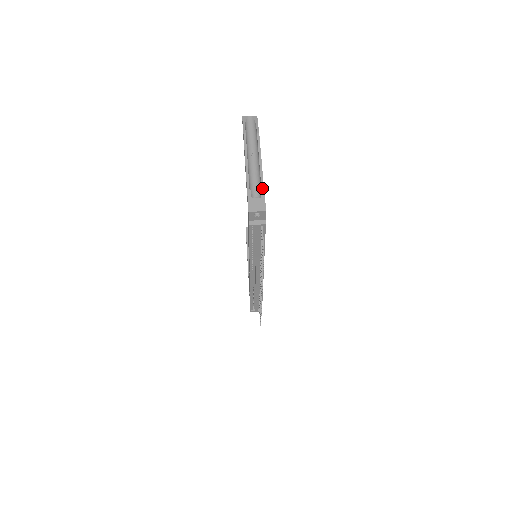
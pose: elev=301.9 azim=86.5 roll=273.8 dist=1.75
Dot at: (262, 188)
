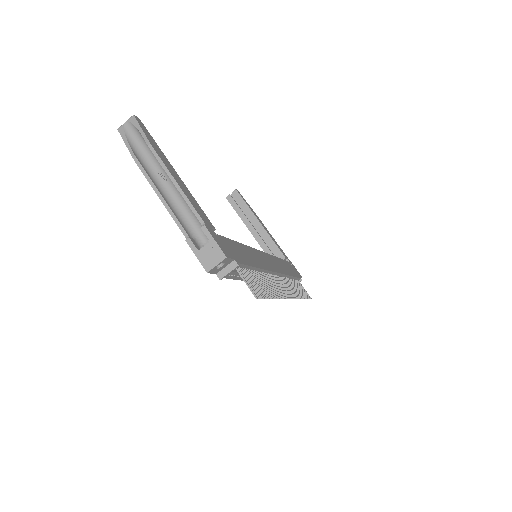
Dot at: (202, 227)
